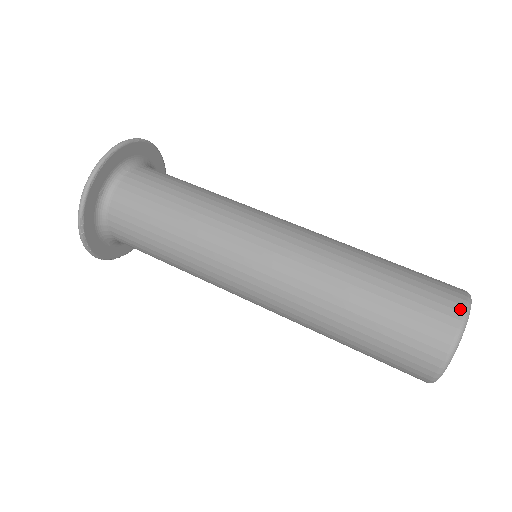
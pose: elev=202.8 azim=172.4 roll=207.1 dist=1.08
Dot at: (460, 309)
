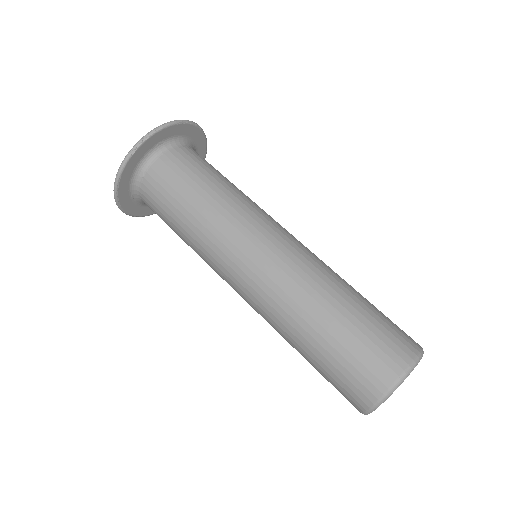
Dot at: (372, 400)
